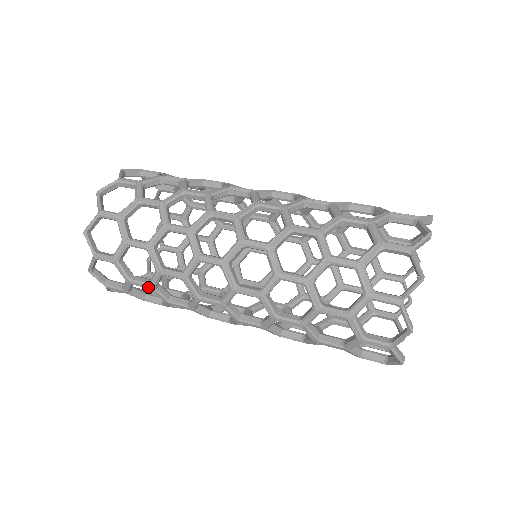
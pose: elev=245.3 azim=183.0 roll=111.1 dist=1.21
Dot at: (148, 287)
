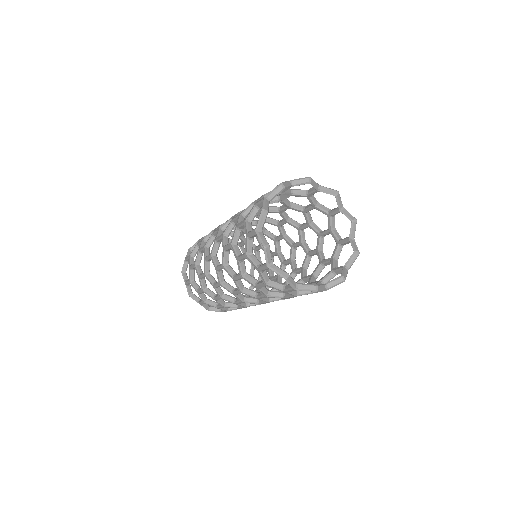
Dot at: (202, 291)
